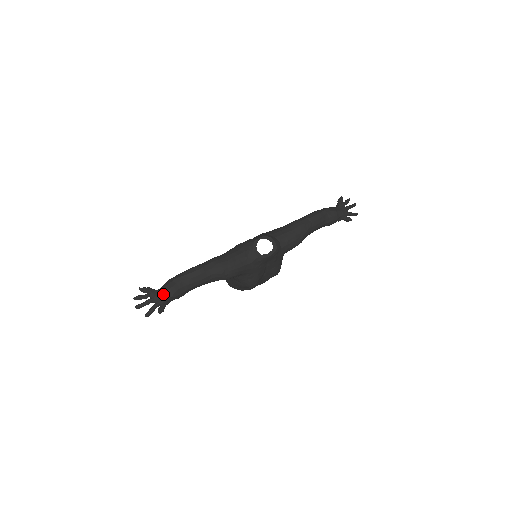
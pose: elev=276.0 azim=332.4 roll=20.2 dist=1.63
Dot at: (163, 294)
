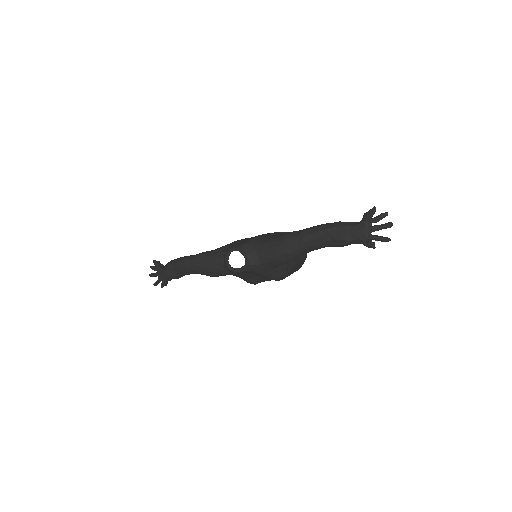
Dot at: (161, 273)
